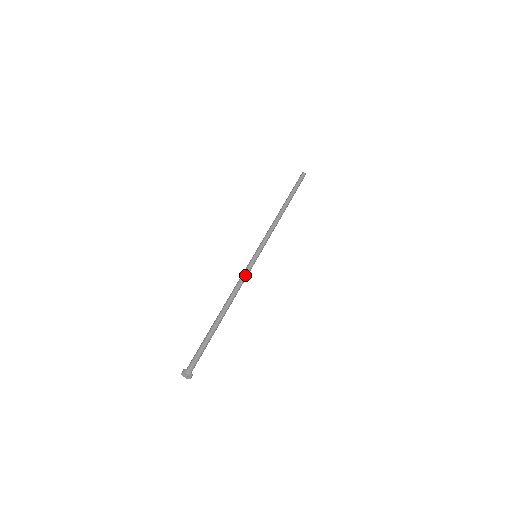
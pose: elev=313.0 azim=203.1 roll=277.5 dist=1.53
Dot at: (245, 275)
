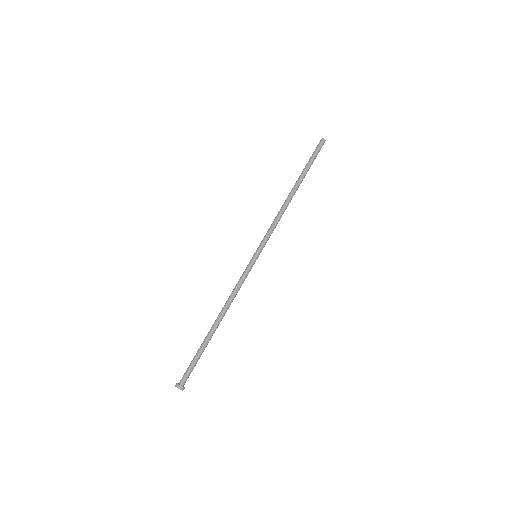
Dot at: (242, 281)
